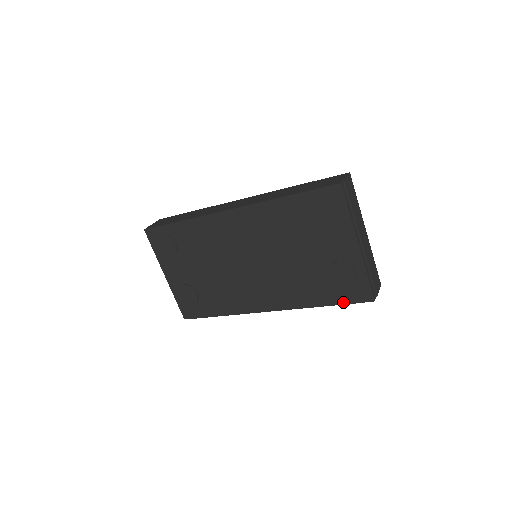
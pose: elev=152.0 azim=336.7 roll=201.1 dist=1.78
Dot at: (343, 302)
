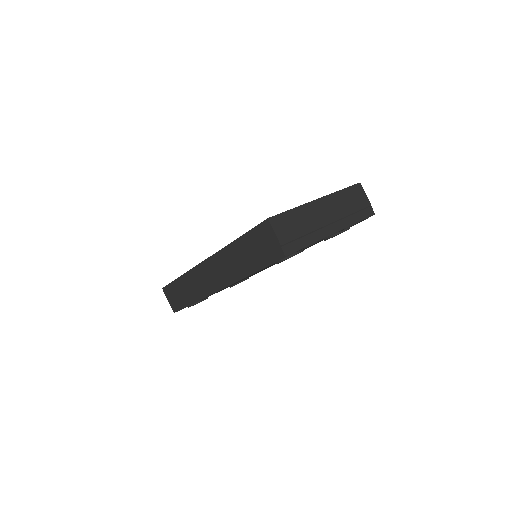
Dot at: occluded
